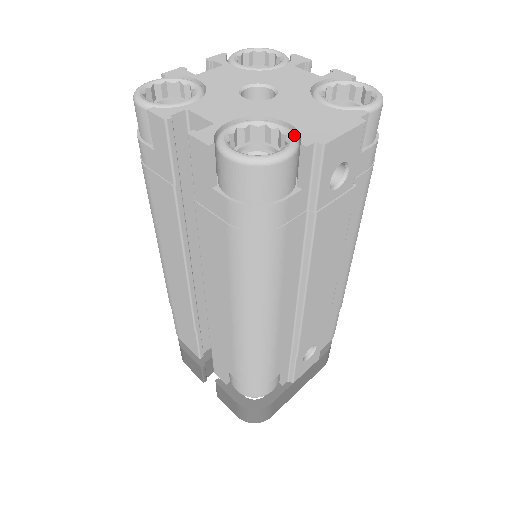
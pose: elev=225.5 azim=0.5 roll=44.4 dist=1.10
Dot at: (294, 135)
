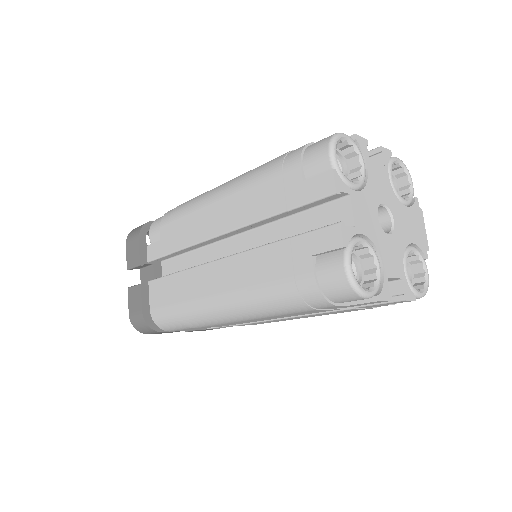
Dot at: (421, 253)
